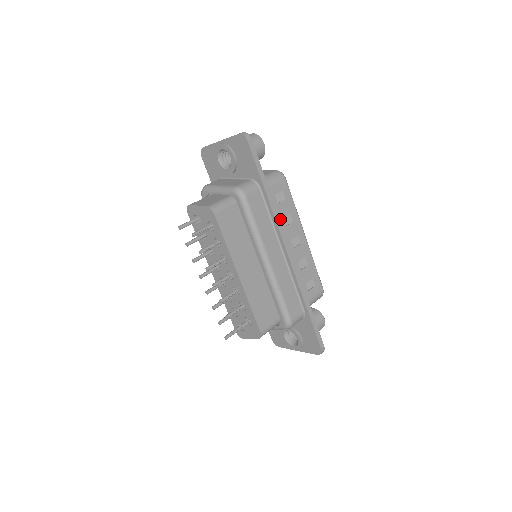
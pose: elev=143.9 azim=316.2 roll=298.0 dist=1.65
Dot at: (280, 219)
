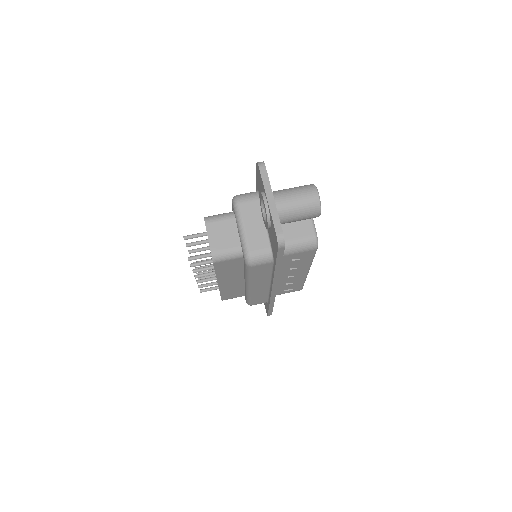
Dot at: (286, 267)
